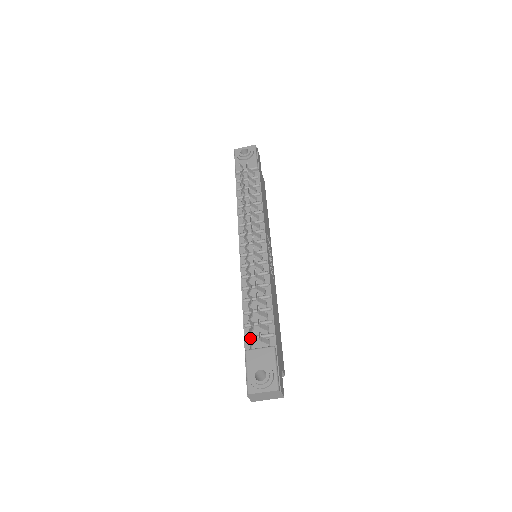
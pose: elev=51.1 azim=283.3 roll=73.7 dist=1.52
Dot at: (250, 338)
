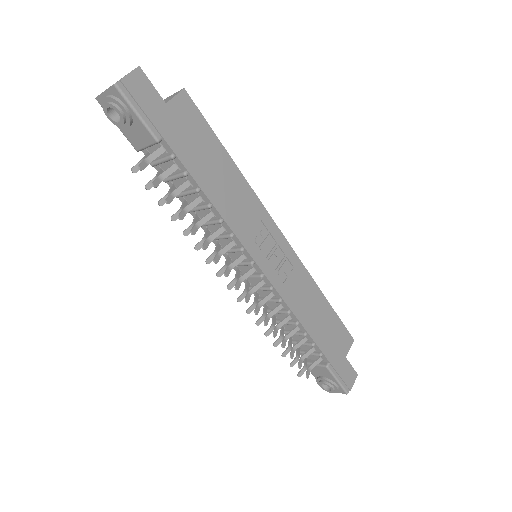
Dot at: occluded
